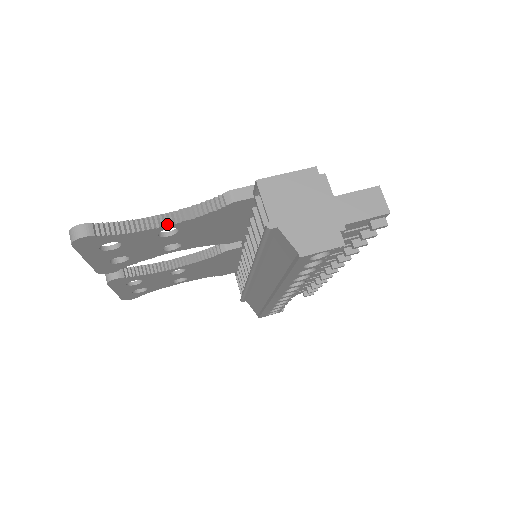
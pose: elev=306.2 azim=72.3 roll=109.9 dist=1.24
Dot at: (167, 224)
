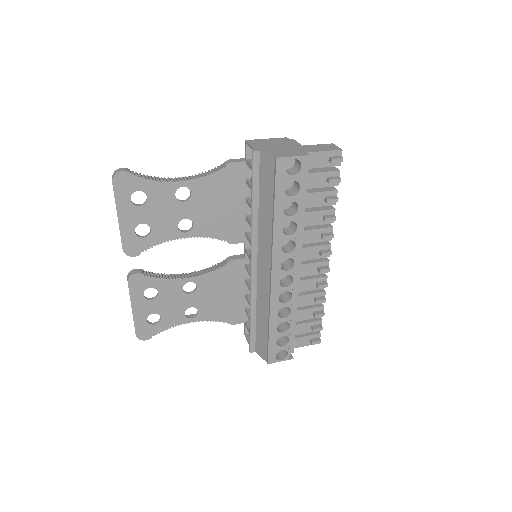
Dot at: (183, 180)
